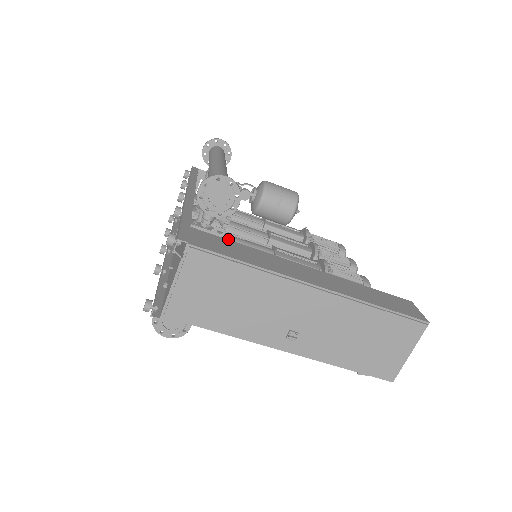
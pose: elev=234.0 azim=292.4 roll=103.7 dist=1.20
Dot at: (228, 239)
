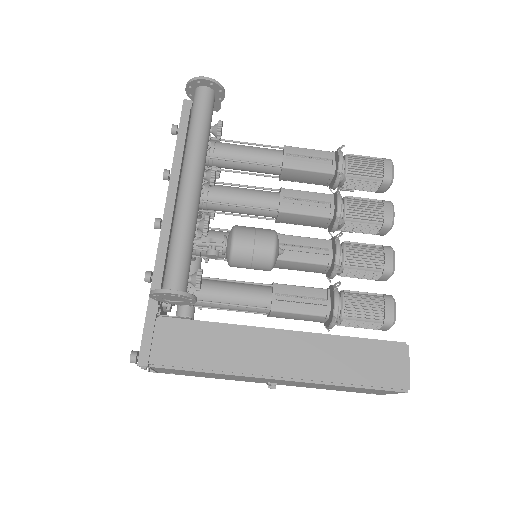
Dot at: occluded
